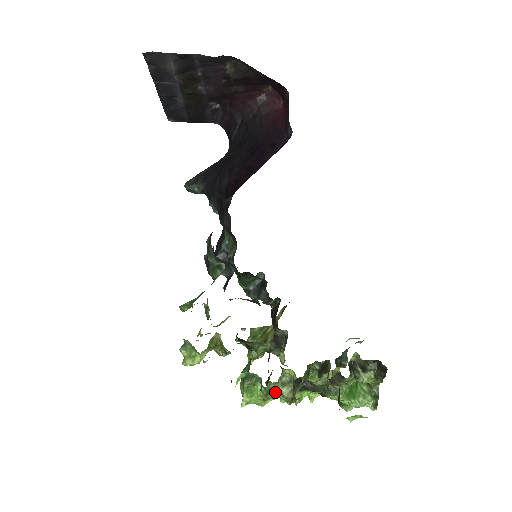
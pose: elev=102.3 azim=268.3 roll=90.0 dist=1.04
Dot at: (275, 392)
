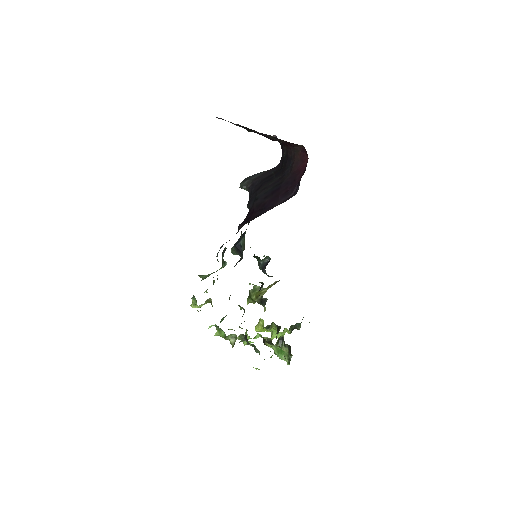
Dot at: occluded
